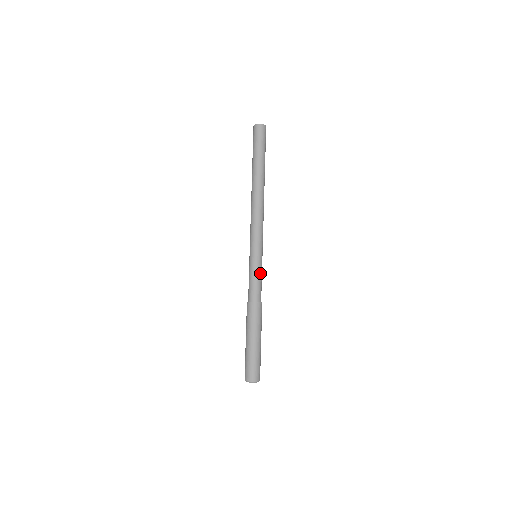
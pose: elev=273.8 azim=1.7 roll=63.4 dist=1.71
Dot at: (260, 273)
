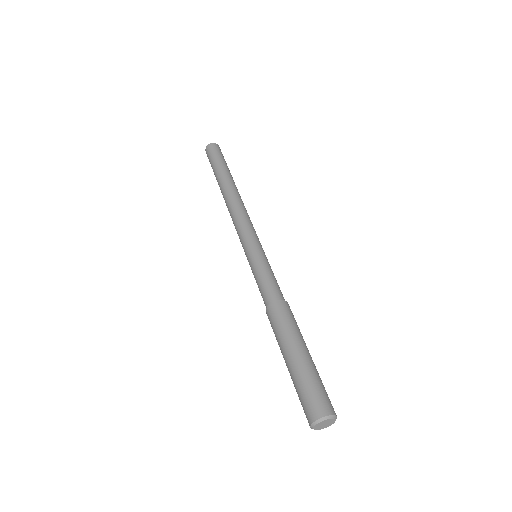
Dot at: (265, 268)
